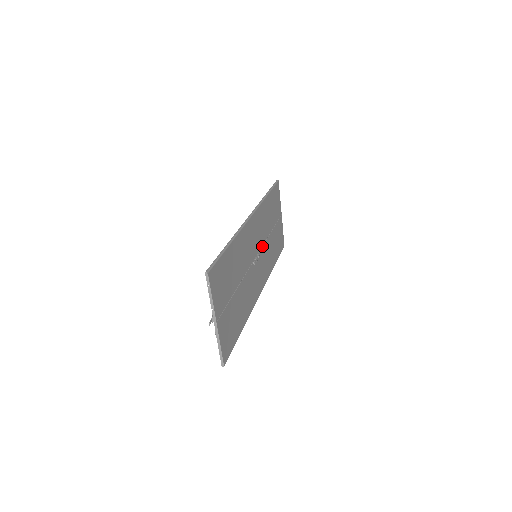
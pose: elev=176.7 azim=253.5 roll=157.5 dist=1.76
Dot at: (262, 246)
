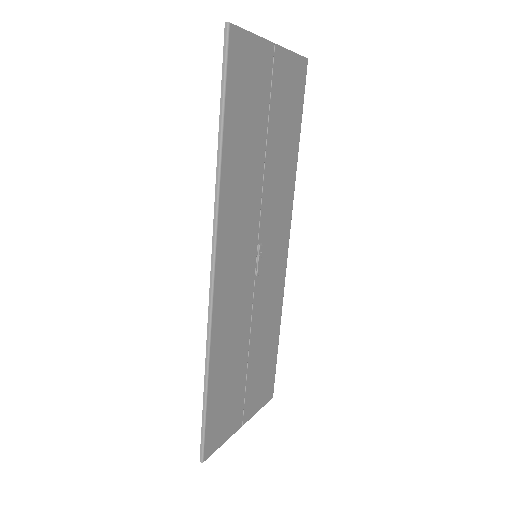
Dot at: (259, 218)
